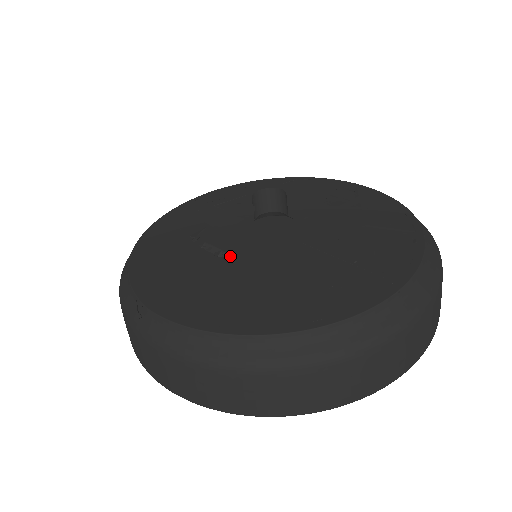
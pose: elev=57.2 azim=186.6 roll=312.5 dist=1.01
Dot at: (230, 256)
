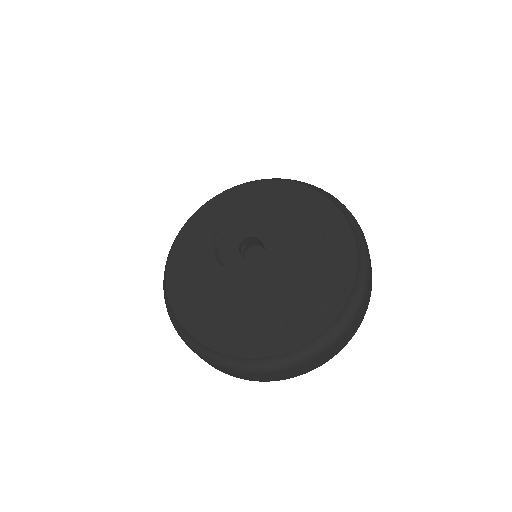
Dot at: (224, 270)
